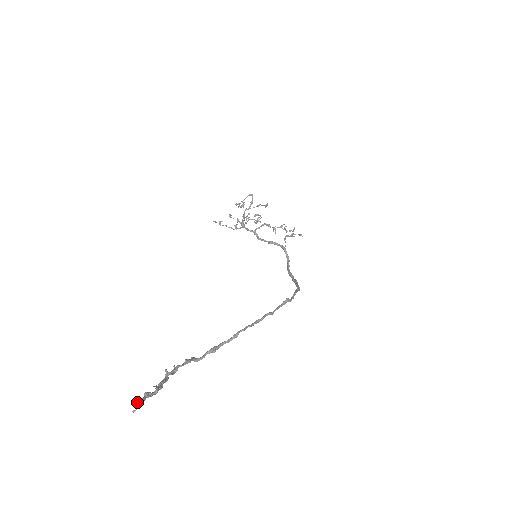
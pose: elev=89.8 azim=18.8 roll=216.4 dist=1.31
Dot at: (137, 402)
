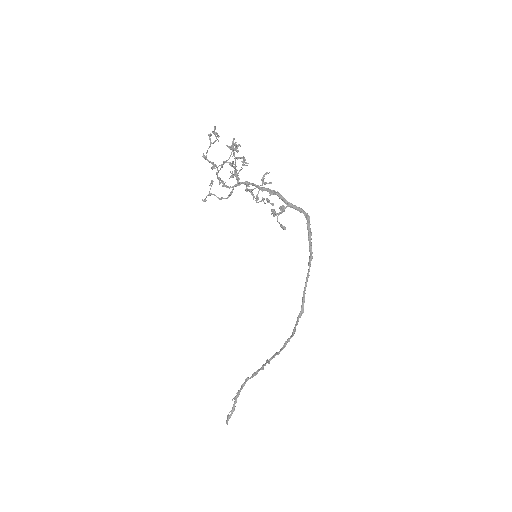
Dot at: (226, 422)
